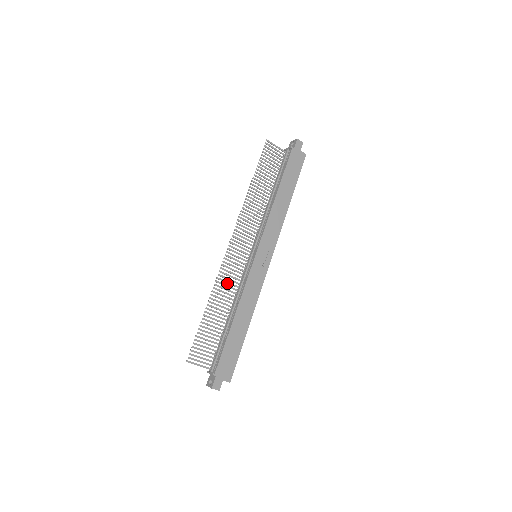
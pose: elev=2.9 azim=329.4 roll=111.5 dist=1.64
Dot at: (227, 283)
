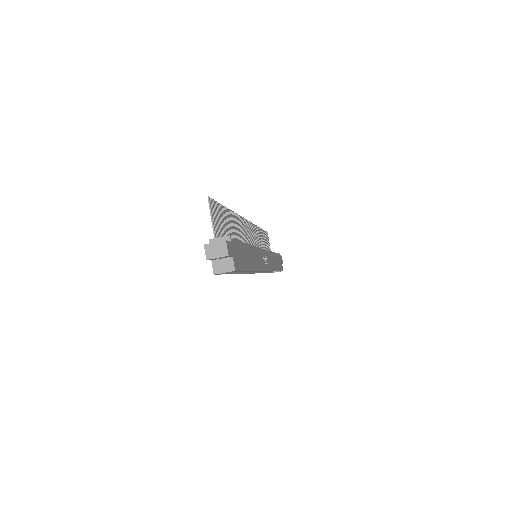
Dot at: (240, 231)
